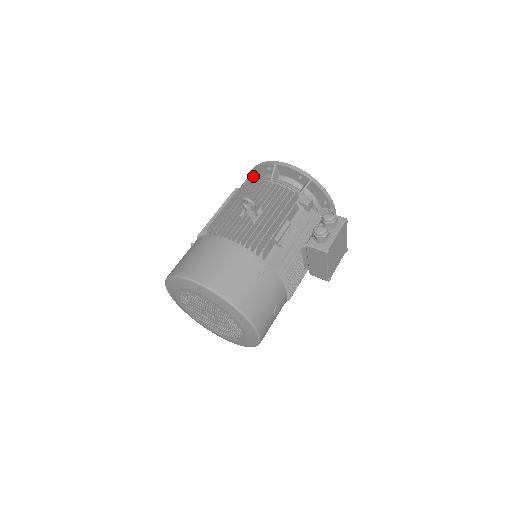
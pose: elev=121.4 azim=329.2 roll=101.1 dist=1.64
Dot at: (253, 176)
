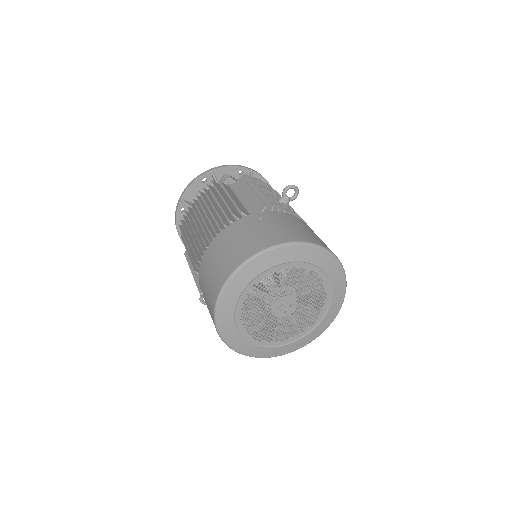
Dot at: (215, 175)
